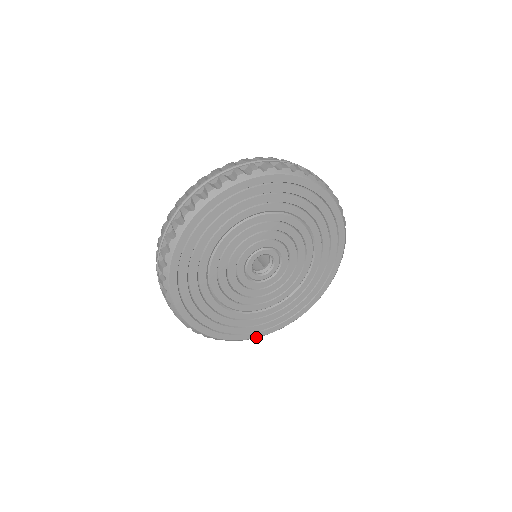
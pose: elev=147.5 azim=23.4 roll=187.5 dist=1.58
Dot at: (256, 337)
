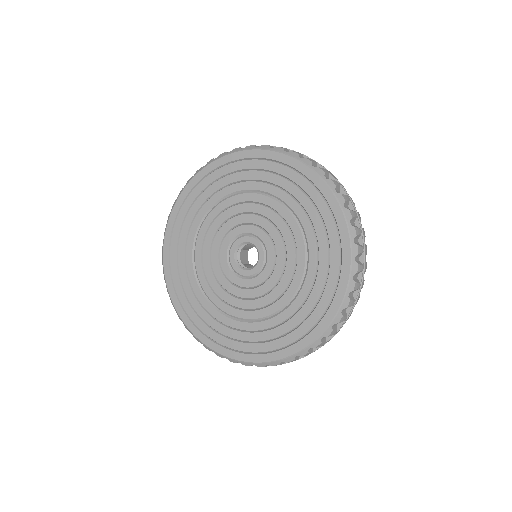
Dot at: (232, 358)
